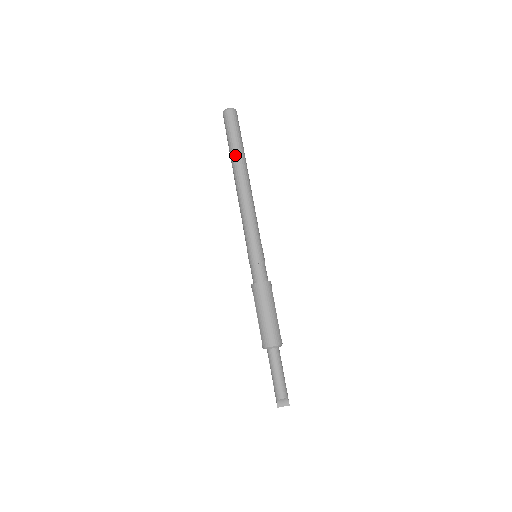
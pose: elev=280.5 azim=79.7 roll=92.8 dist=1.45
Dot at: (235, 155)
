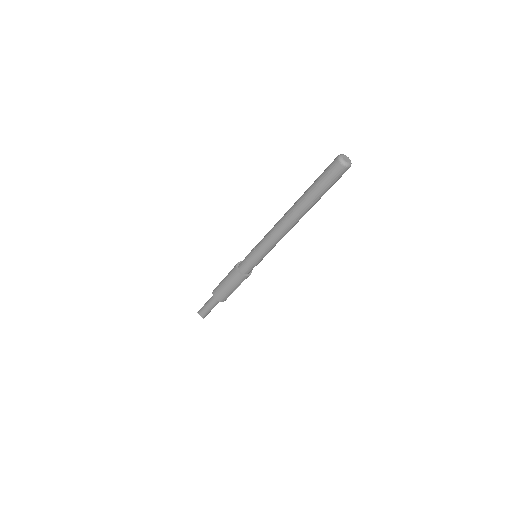
Dot at: (306, 197)
